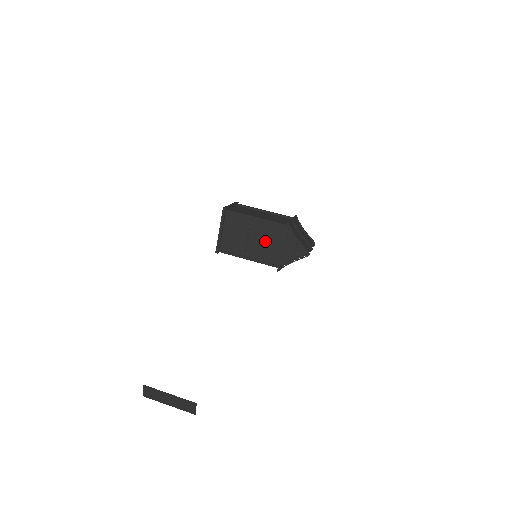
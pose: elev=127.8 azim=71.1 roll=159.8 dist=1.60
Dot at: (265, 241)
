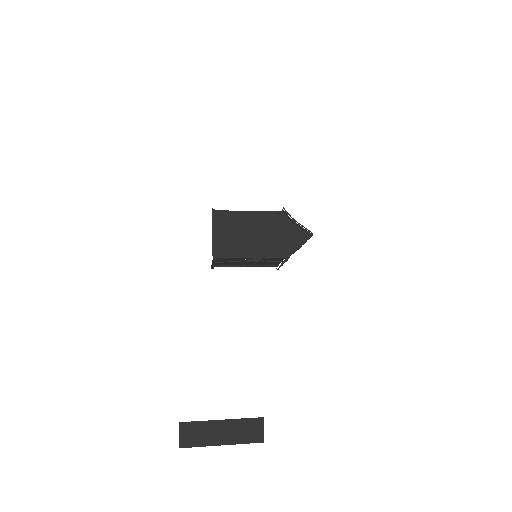
Dot at: (264, 233)
